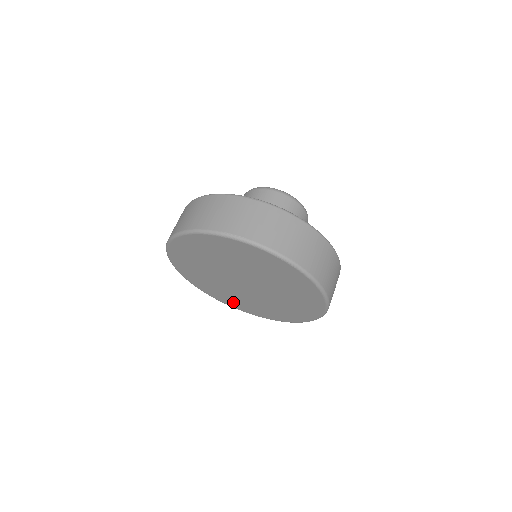
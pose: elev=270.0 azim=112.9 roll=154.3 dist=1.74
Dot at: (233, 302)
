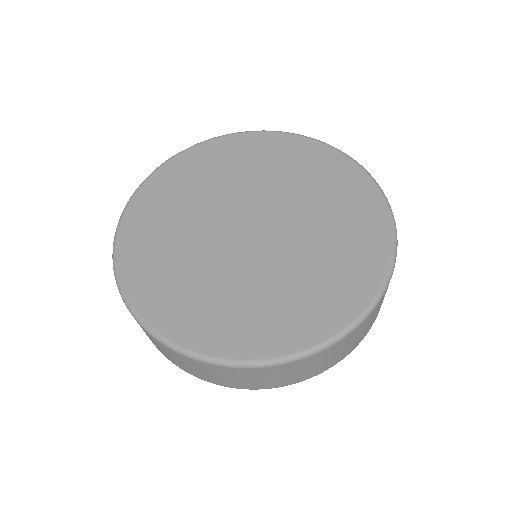
Dot at: (143, 250)
